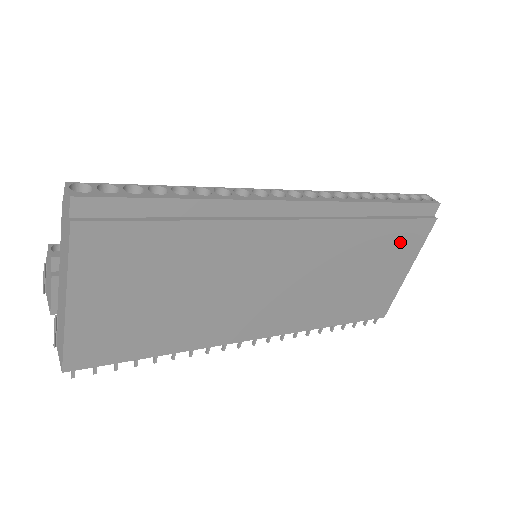
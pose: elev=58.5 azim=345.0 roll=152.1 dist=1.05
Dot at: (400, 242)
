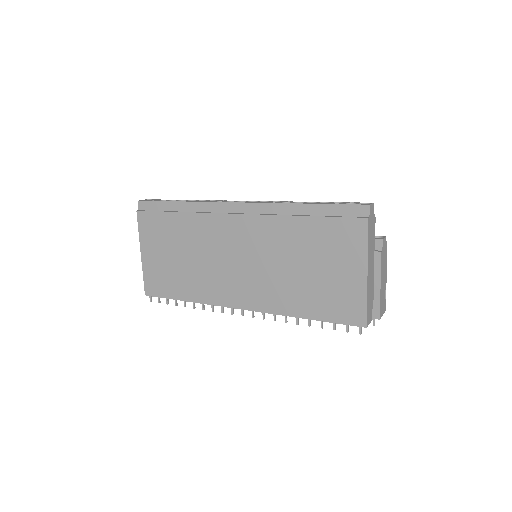
Dot at: (336, 240)
